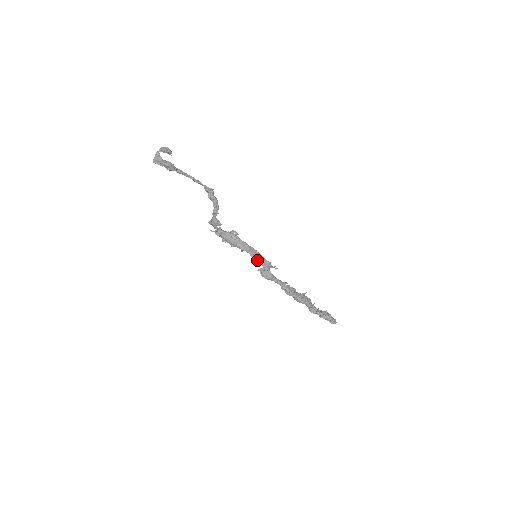
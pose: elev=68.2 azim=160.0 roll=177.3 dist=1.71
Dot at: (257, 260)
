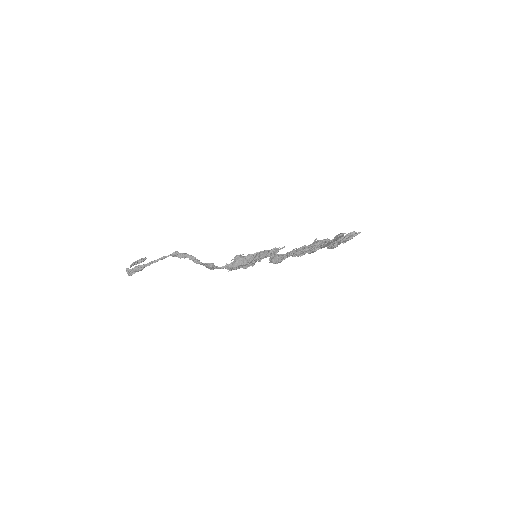
Dot at: occluded
